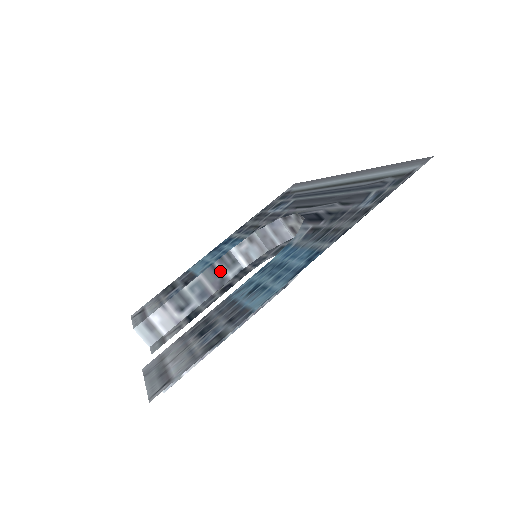
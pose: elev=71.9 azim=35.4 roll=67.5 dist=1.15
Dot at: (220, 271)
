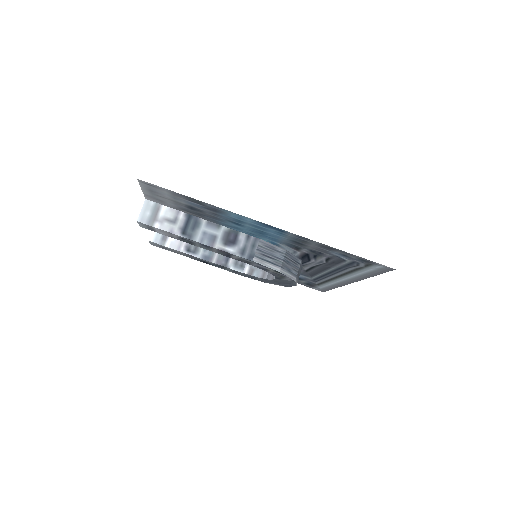
Dot at: (230, 260)
